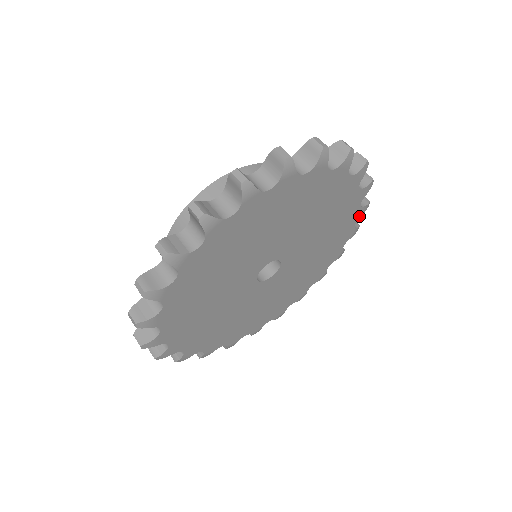
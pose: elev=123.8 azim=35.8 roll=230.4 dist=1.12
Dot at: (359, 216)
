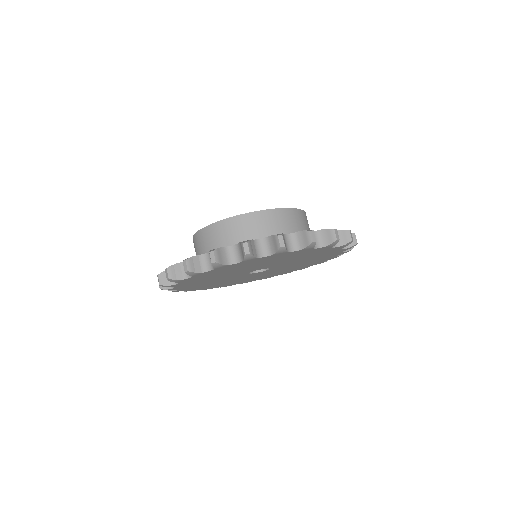
Dot at: occluded
